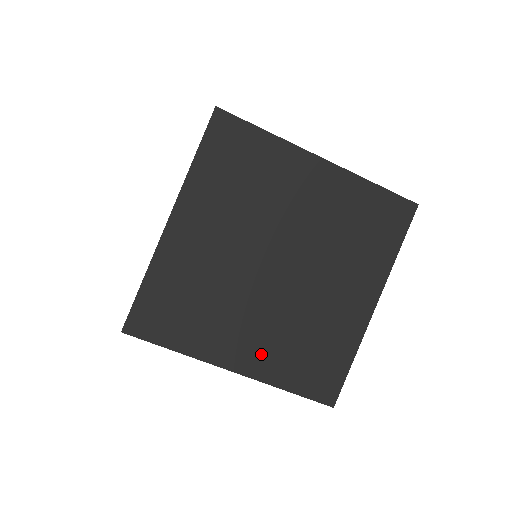
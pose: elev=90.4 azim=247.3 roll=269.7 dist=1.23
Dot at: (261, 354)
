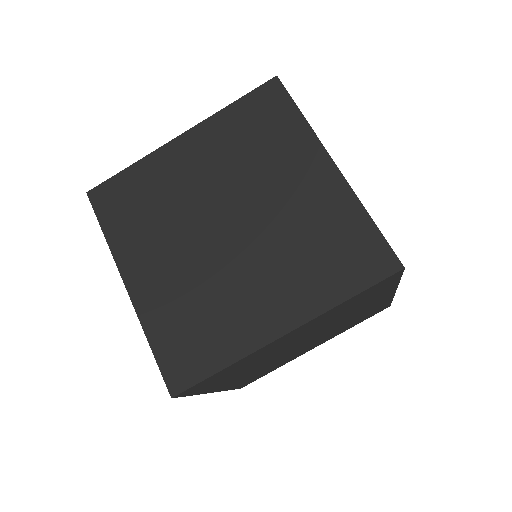
Dot at: (156, 290)
